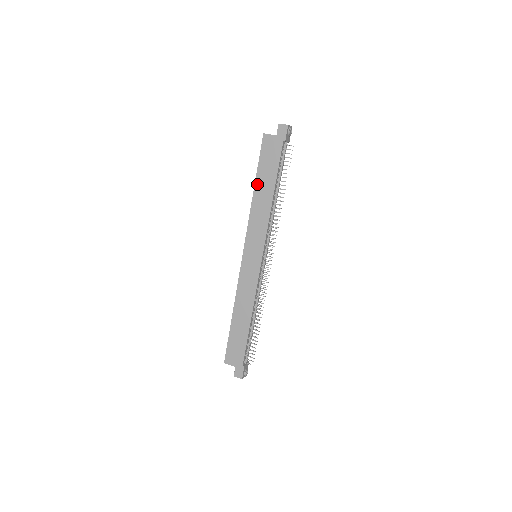
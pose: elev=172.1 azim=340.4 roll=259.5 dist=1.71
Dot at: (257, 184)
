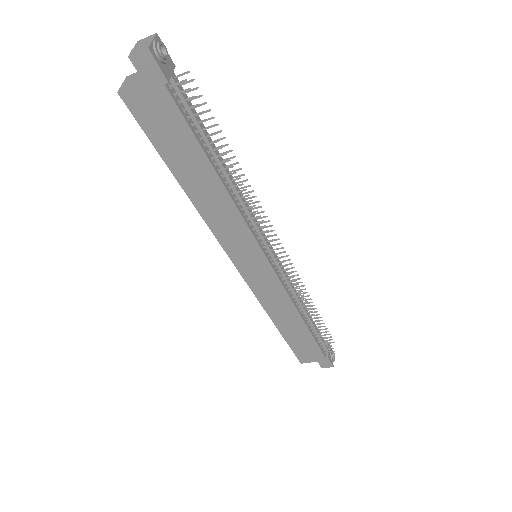
Dot at: (180, 178)
